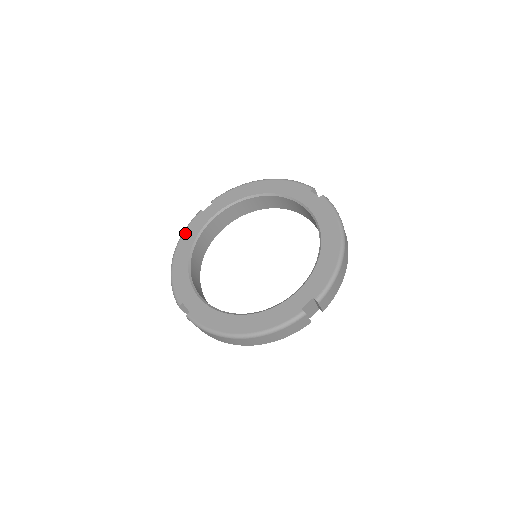
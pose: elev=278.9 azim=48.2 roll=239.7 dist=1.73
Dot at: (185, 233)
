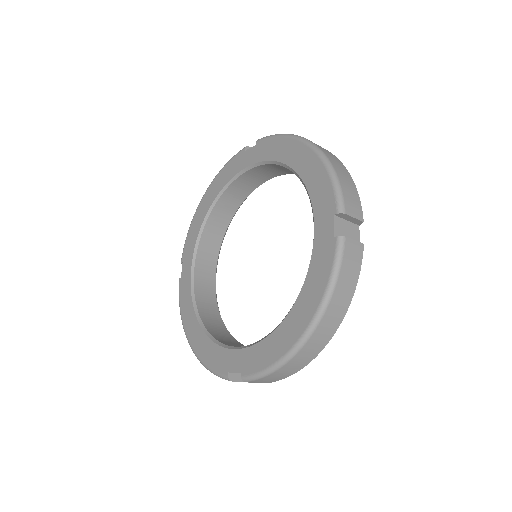
Dot at: (182, 312)
